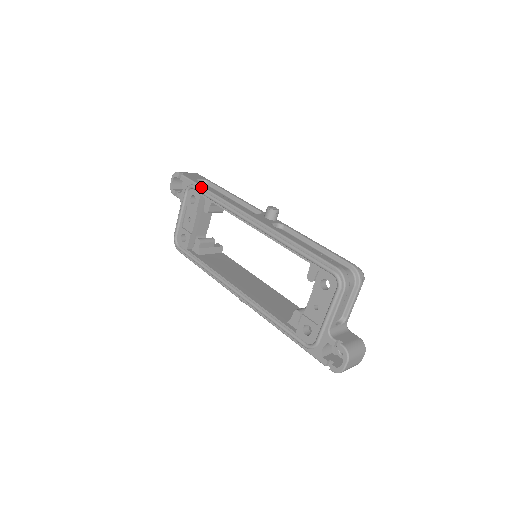
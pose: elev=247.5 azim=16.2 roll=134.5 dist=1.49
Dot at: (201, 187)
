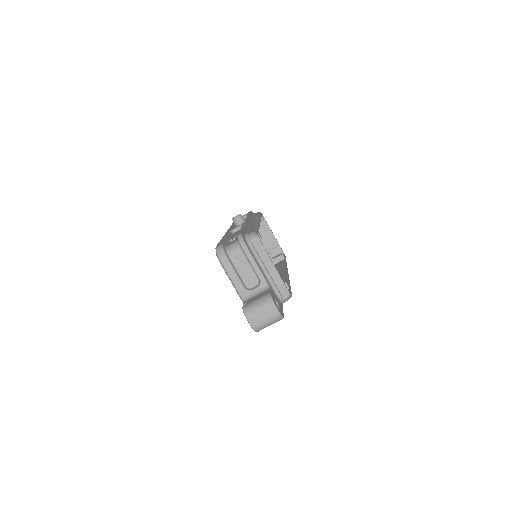
Dot at: occluded
